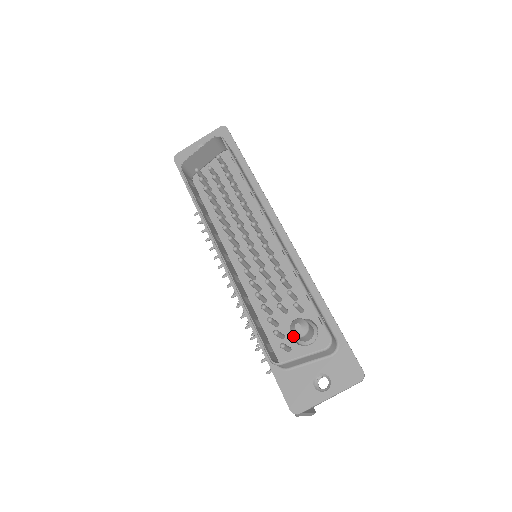
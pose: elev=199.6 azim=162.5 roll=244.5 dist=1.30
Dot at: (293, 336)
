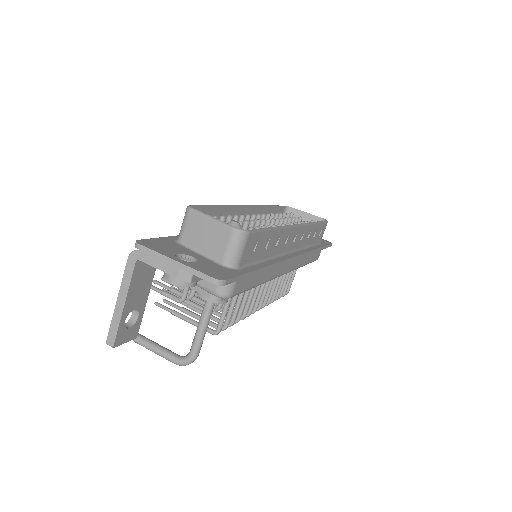
Dot at: occluded
